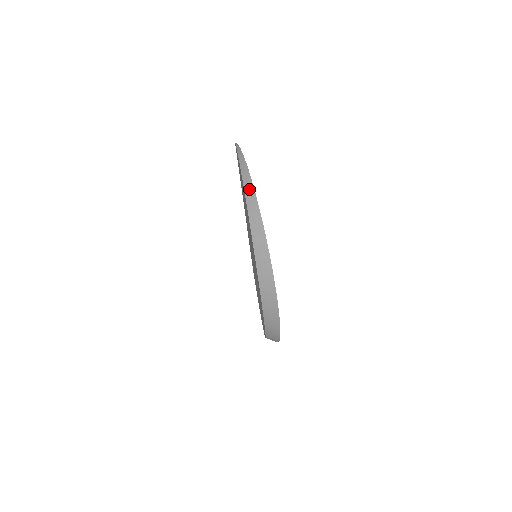
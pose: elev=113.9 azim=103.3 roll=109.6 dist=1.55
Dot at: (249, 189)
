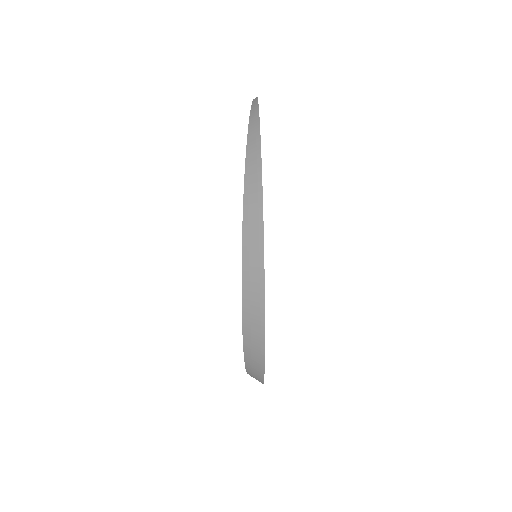
Dot at: (253, 140)
